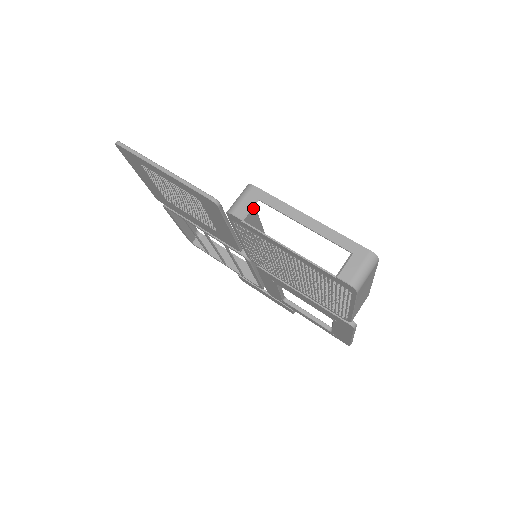
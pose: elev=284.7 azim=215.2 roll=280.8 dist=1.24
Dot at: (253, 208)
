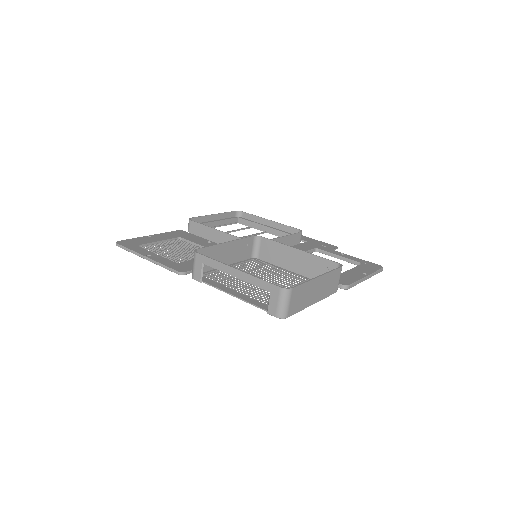
Dot at: (219, 247)
